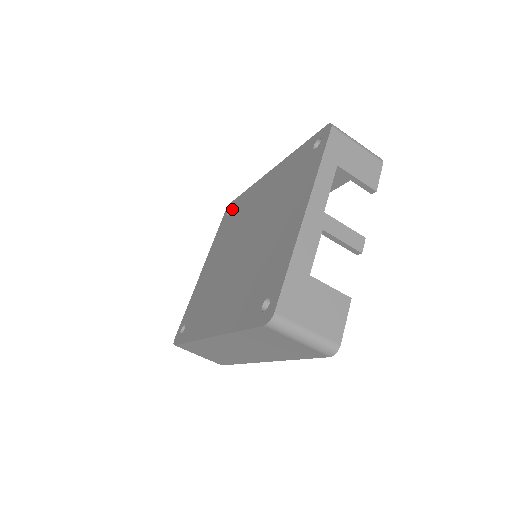
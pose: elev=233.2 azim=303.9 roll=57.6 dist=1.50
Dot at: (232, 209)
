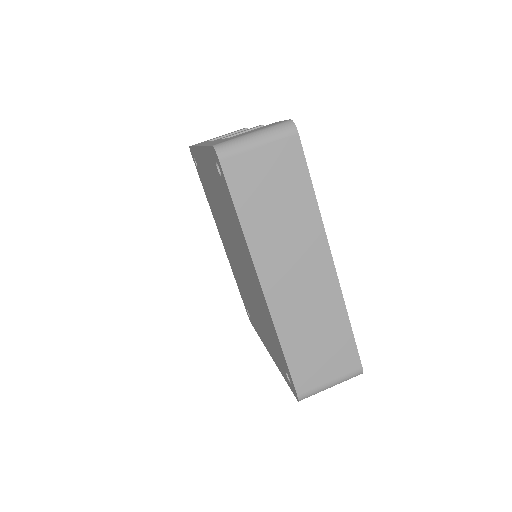
Dot at: occluded
